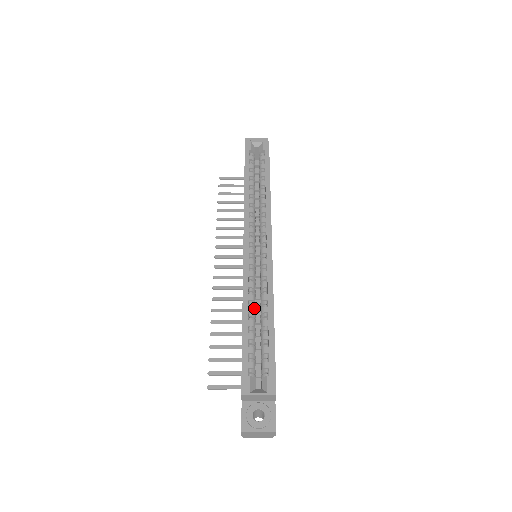
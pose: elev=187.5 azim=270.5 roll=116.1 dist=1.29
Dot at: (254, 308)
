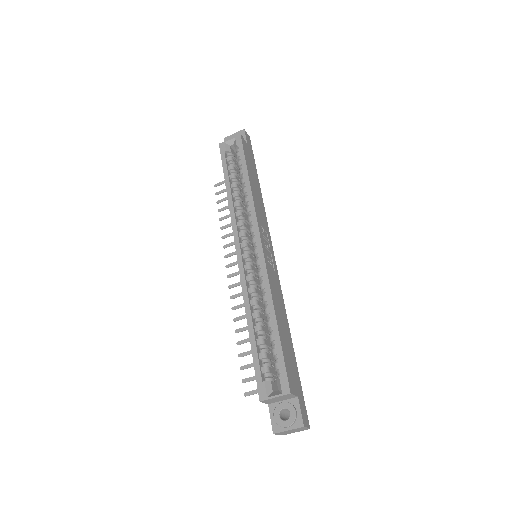
Dot at: (258, 312)
